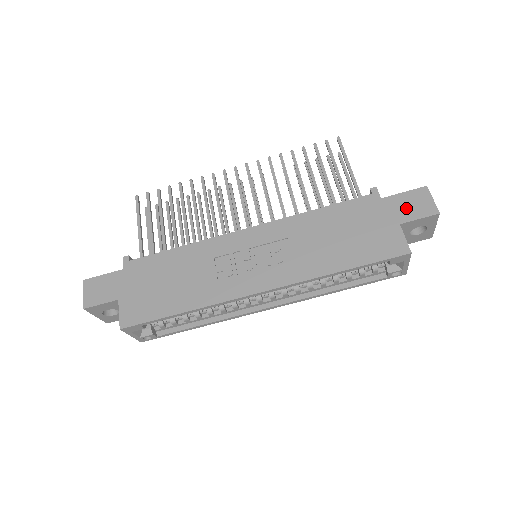
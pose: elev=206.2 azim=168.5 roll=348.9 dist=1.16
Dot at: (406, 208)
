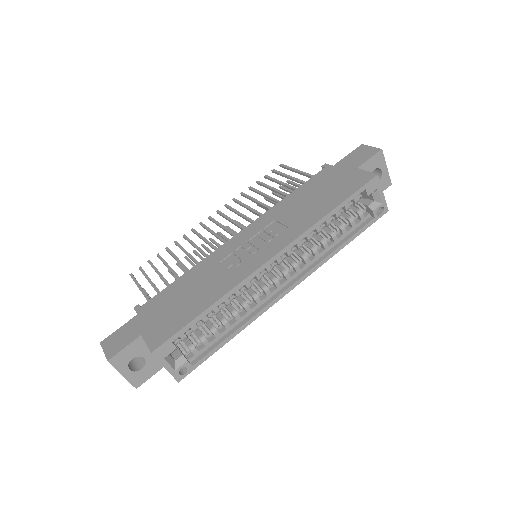
Dot at: (355, 160)
